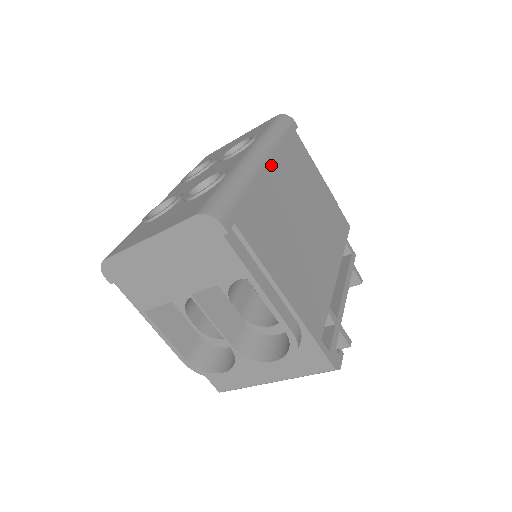
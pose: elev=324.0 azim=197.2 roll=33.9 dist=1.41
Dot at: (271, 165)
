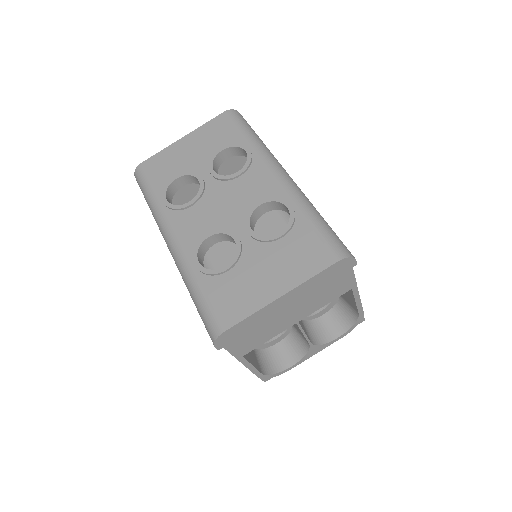
Dot at: occluded
